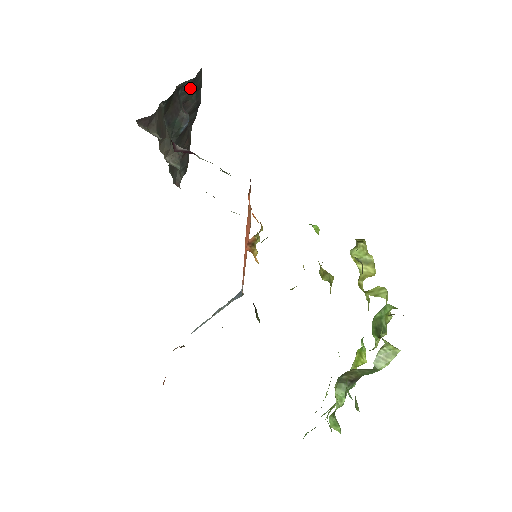
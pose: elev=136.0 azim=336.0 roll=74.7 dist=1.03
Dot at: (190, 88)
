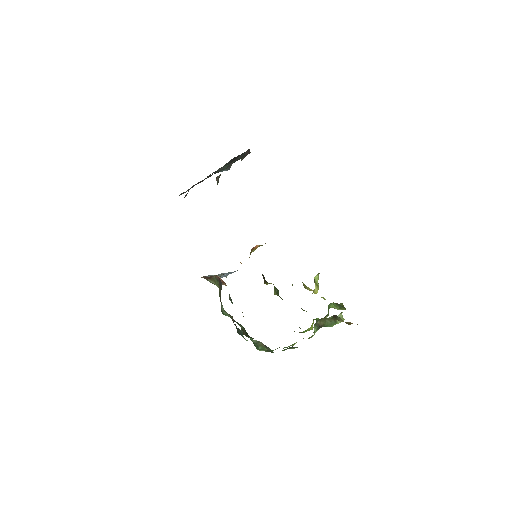
Dot at: (242, 156)
